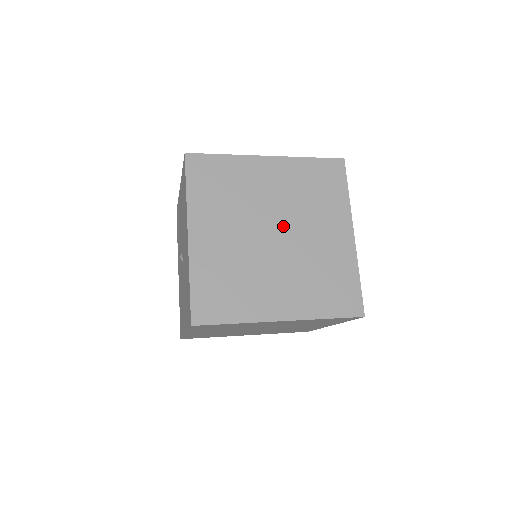
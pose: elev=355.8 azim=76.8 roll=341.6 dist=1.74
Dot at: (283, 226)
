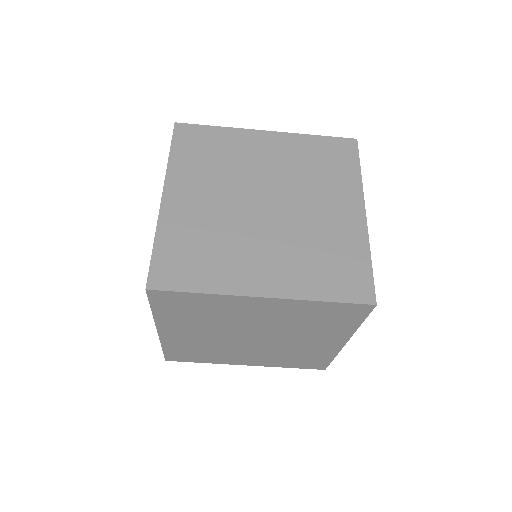
Dot at: (277, 197)
